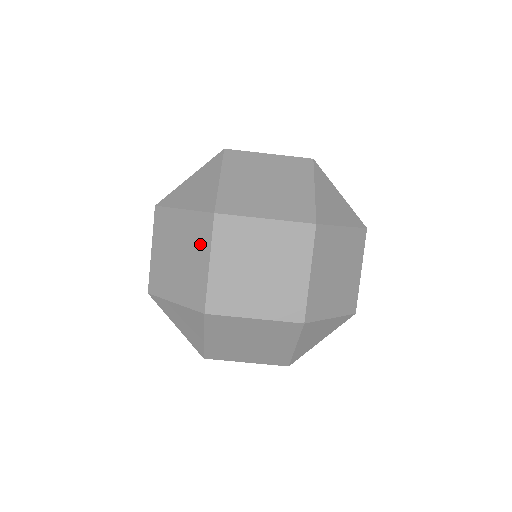
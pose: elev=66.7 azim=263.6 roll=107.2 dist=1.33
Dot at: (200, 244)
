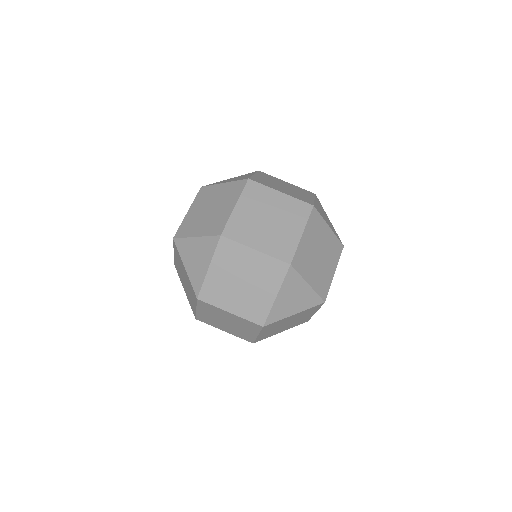
Dot at: (231, 197)
